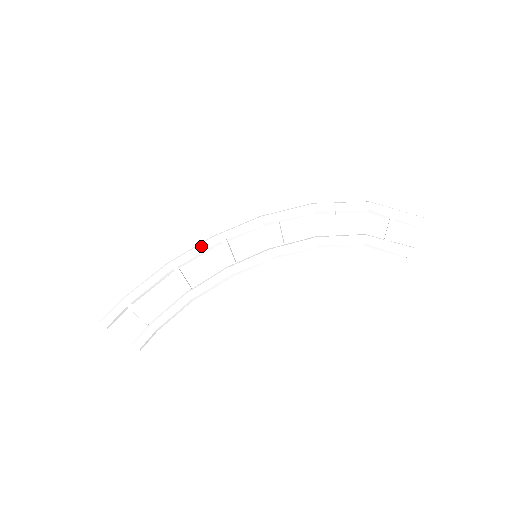
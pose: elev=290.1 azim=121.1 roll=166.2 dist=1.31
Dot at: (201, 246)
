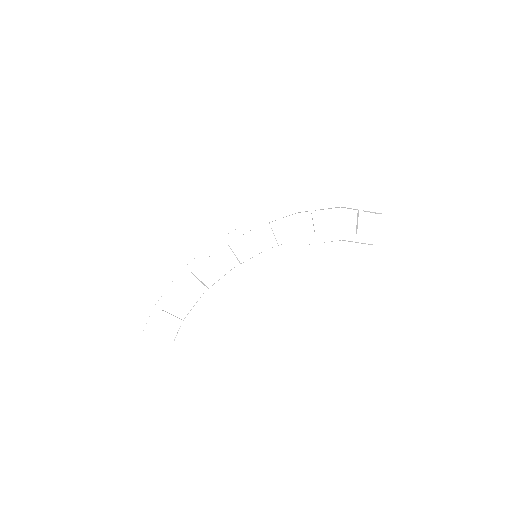
Dot at: (207, 253)
